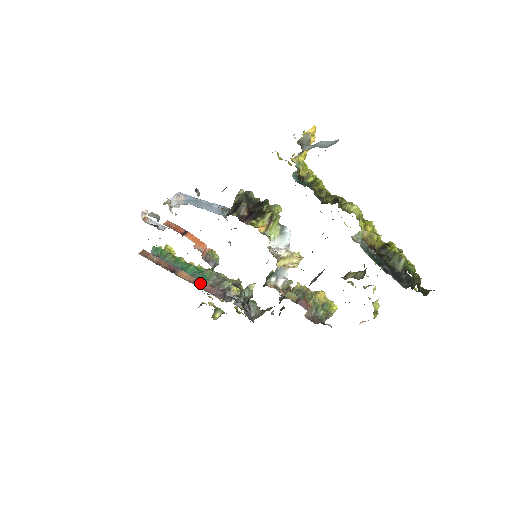
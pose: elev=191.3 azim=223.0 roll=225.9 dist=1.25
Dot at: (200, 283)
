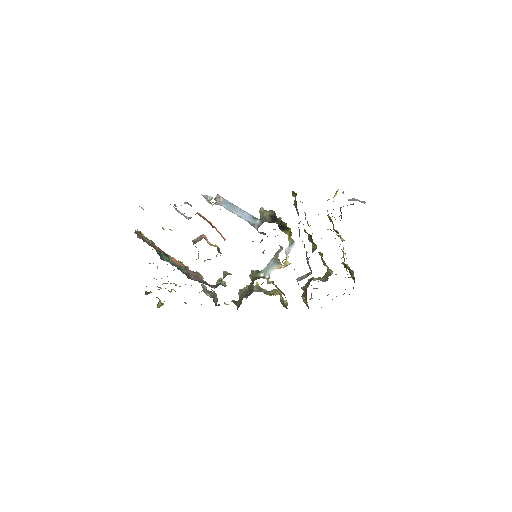
Dot at: (188, 270)
